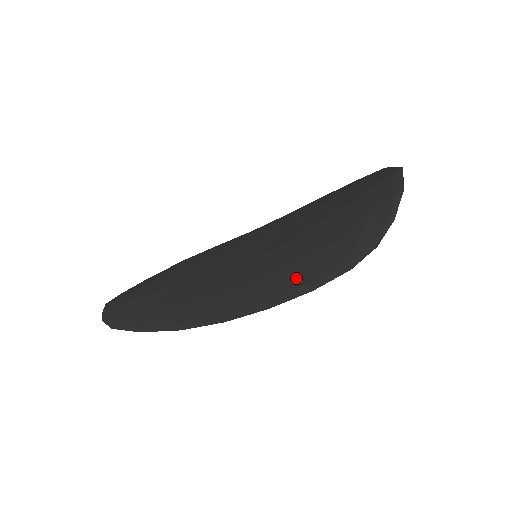
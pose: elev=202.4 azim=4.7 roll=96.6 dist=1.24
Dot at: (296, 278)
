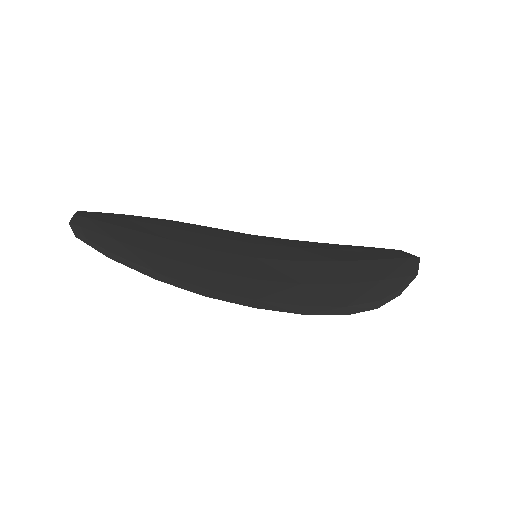
Dot at: (292, 295)
